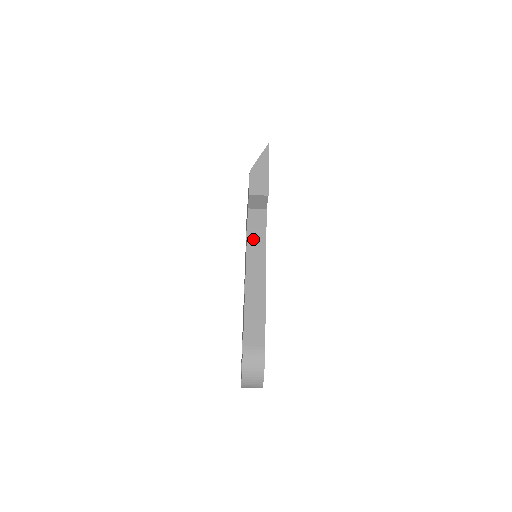
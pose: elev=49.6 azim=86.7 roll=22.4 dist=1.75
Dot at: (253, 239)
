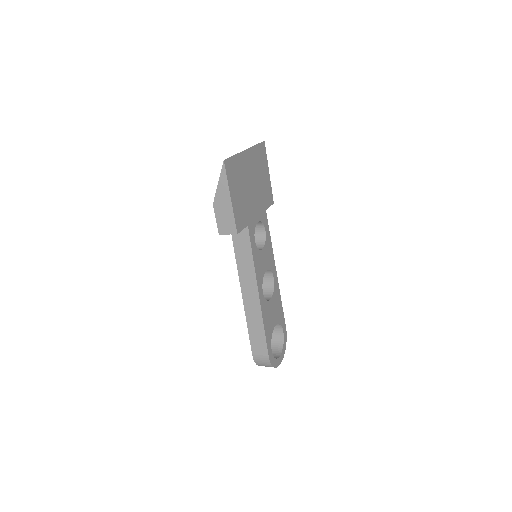
Dot at: (241, 261)
